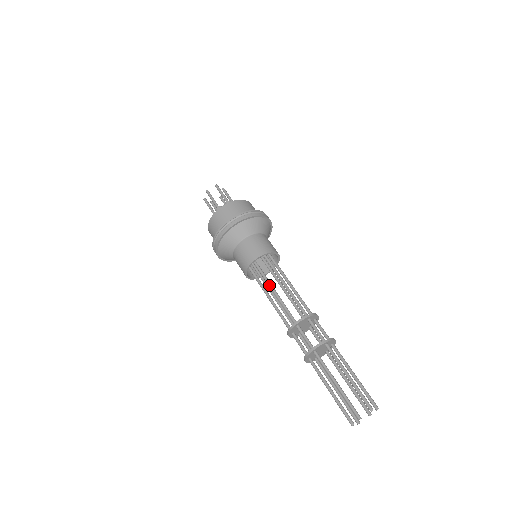
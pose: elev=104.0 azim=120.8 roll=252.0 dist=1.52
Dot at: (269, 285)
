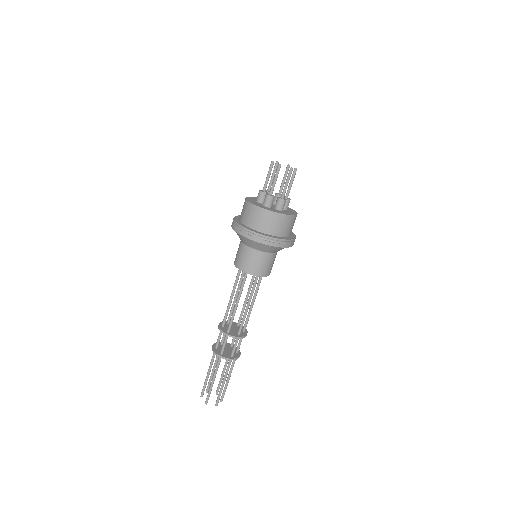
Dot at: (239, 294)
